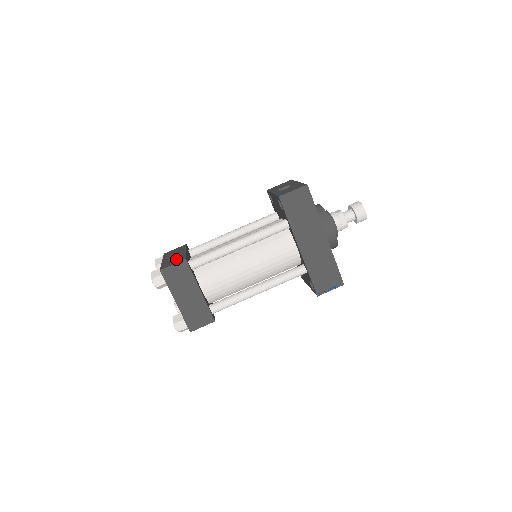
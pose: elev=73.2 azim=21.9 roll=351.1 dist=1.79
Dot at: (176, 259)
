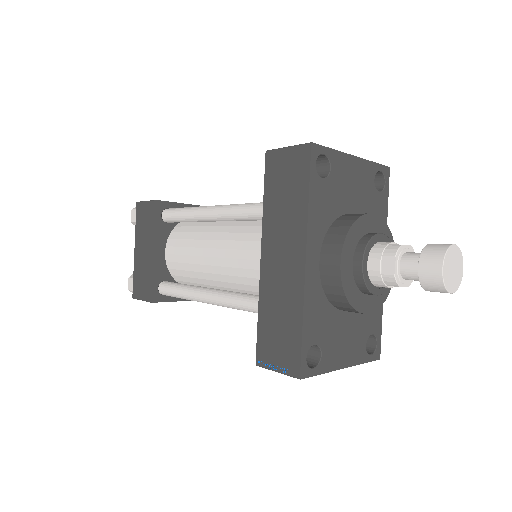
Dot at: occluded
